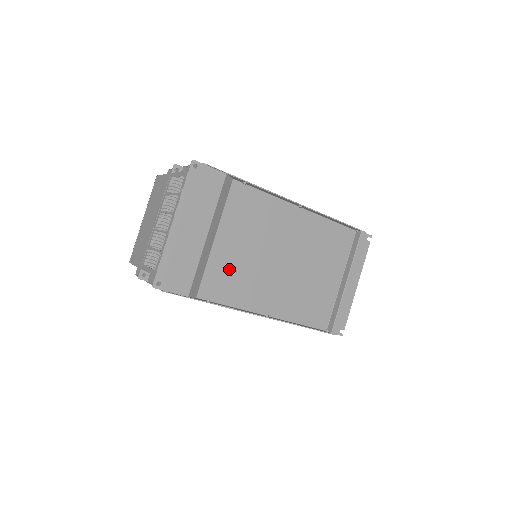
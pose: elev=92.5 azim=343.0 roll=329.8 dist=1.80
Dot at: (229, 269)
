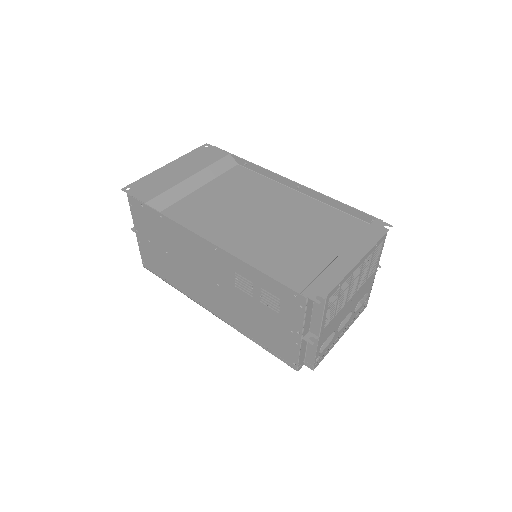
Dot at: (200, 209)
